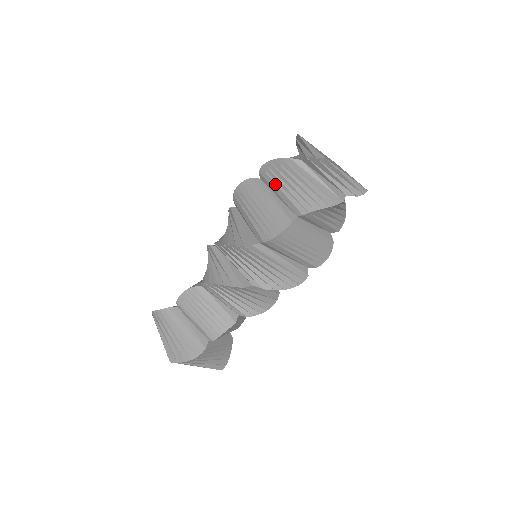
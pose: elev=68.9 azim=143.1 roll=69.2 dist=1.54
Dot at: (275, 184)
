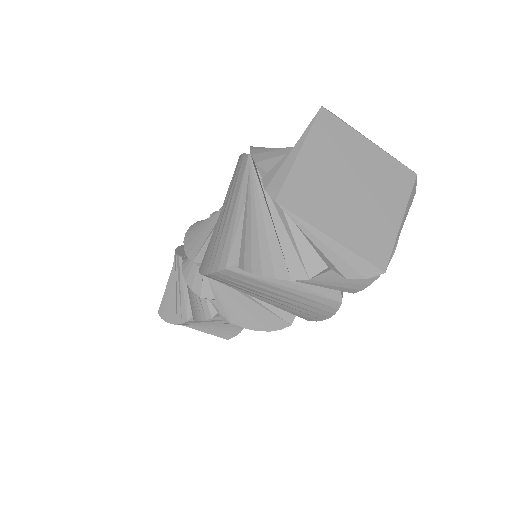
Dot at: occluded
